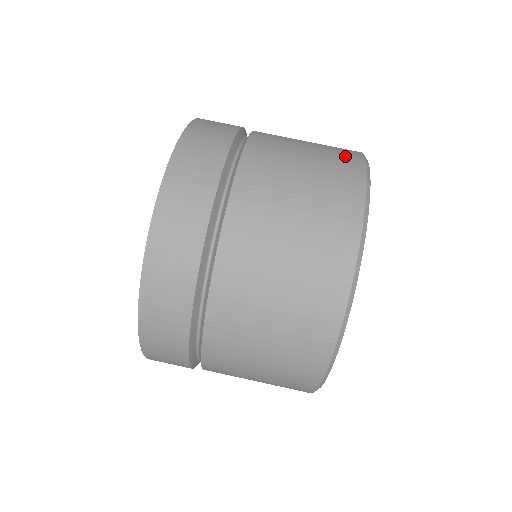
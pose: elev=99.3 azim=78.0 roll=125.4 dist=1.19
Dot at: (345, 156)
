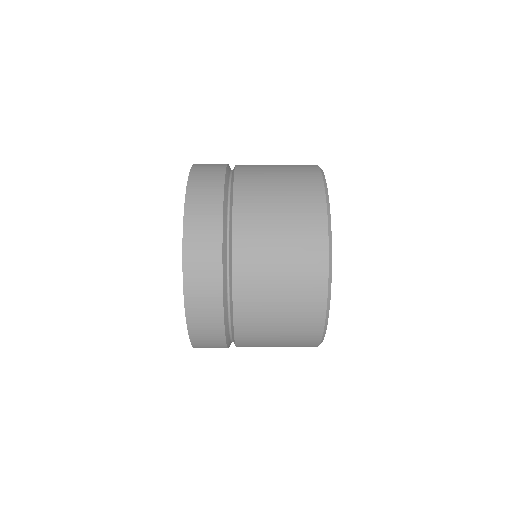
Dot at: (311, 282)
